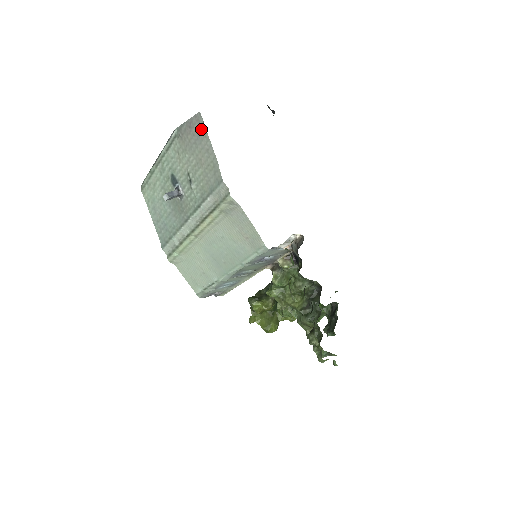
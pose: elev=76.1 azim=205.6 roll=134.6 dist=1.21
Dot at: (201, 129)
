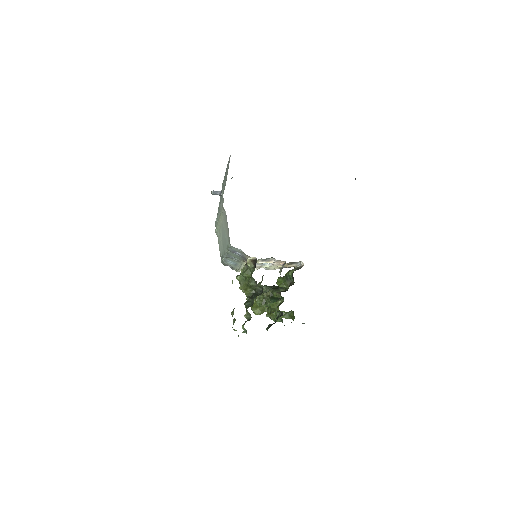
Dot at: occluded
